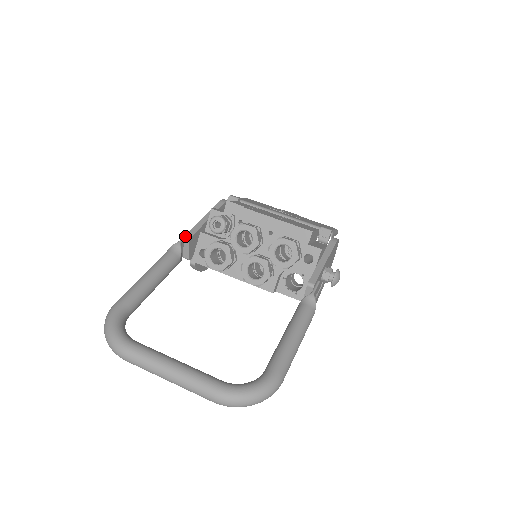
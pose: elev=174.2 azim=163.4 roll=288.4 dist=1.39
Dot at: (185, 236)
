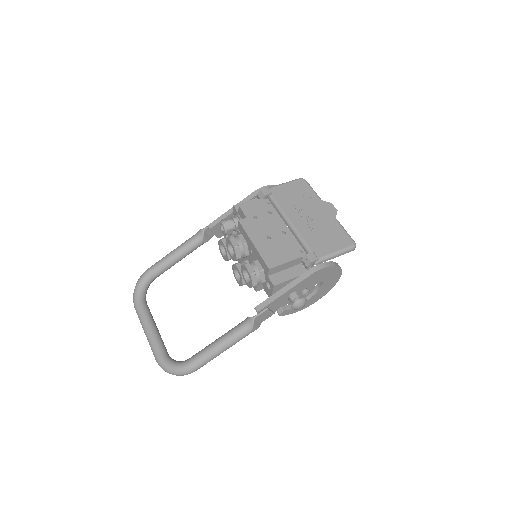
Dot at: (208, 226)
